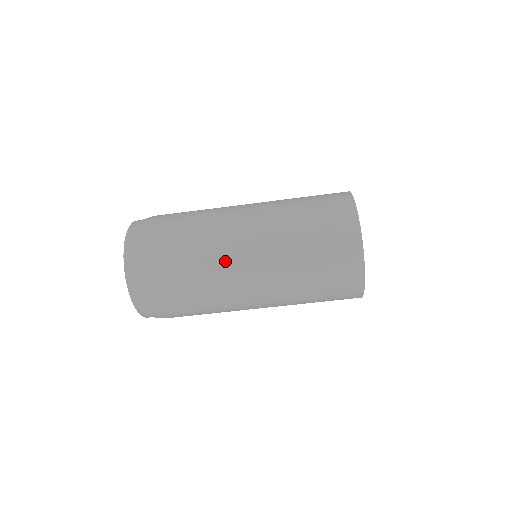
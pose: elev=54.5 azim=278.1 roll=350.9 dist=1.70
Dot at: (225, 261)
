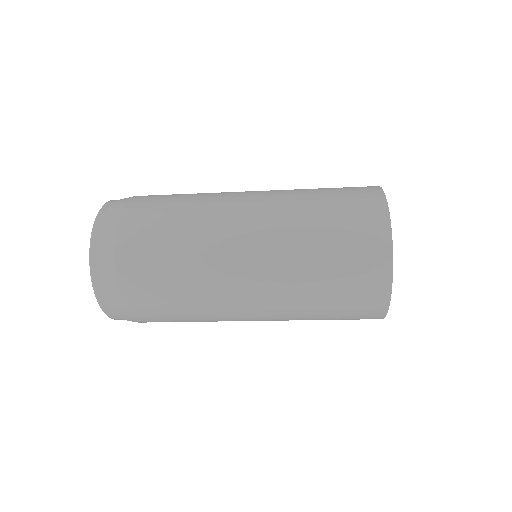
Dot at: (221, 310)
